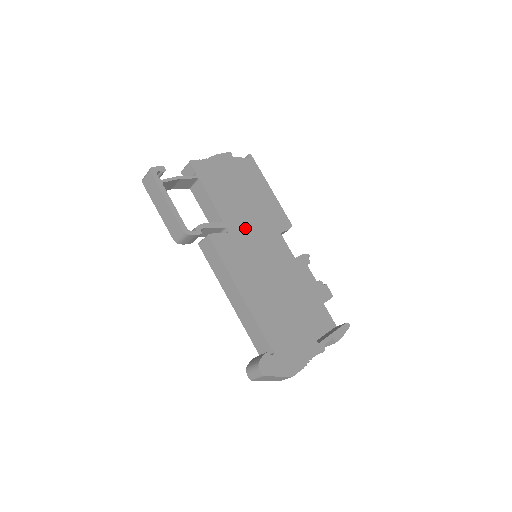
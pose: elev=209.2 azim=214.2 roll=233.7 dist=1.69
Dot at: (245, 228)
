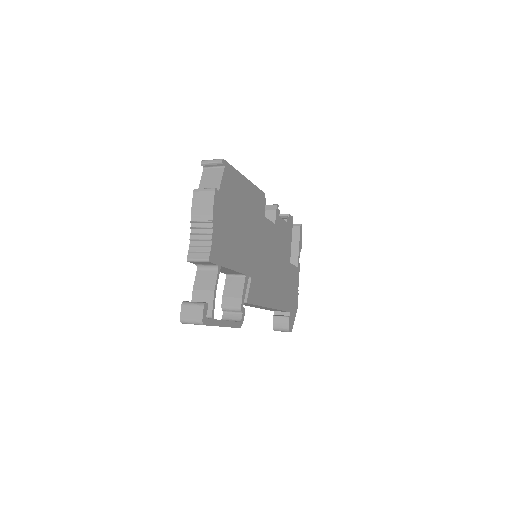
Dot at: (254, 255)
